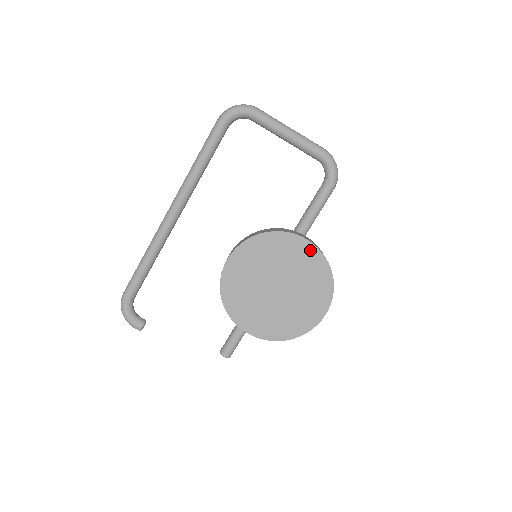
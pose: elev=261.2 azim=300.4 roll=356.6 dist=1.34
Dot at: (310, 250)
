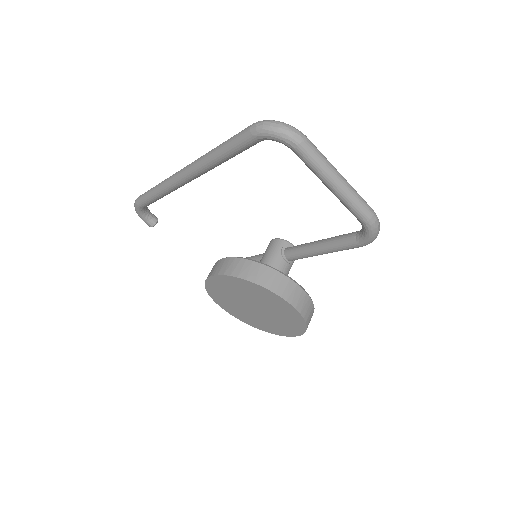
Dot at: (292, 310)
